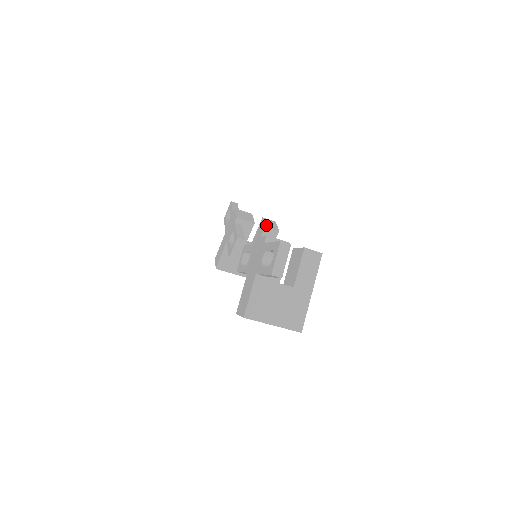
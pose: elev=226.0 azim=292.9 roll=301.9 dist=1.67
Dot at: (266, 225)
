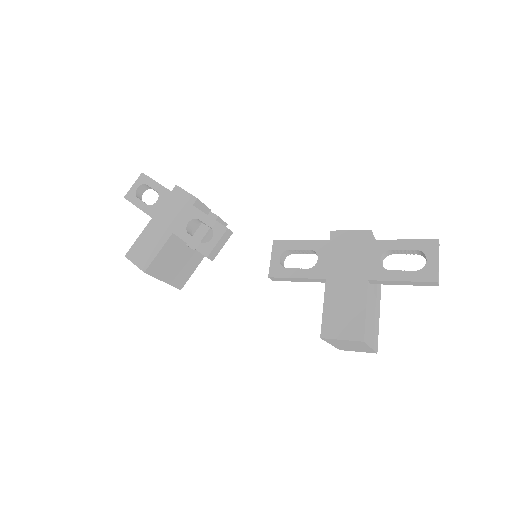
Dot at: occluded
